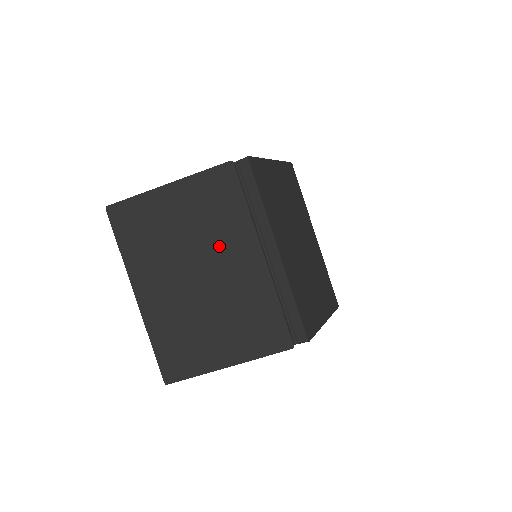
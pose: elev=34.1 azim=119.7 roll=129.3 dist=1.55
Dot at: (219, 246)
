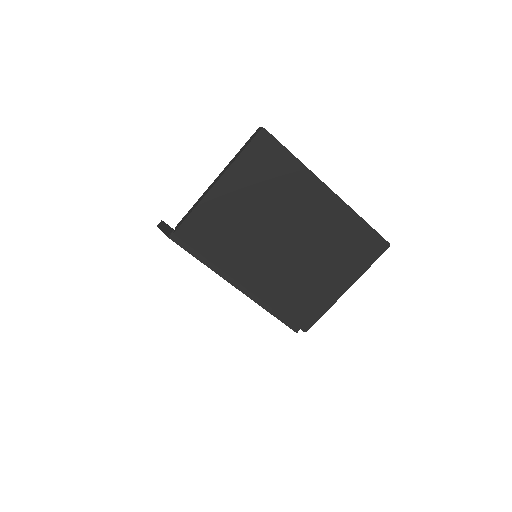
Dot at: occluded
